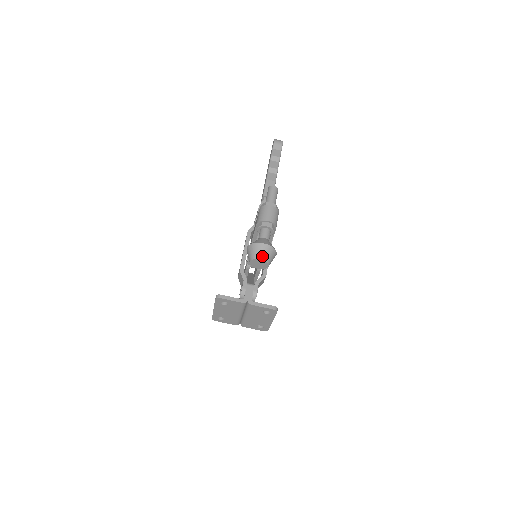
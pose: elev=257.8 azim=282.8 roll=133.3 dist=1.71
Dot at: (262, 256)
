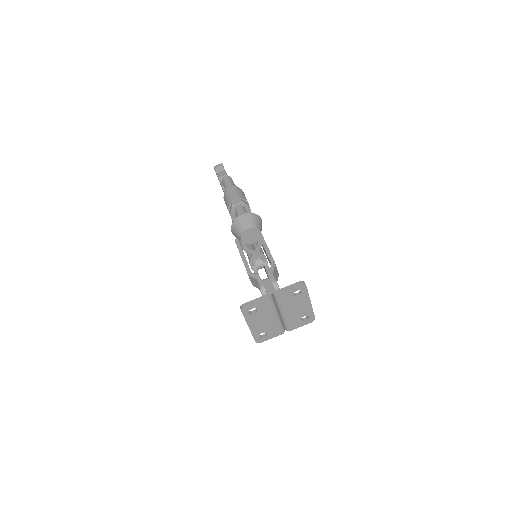
Dot at: (248, 225)
